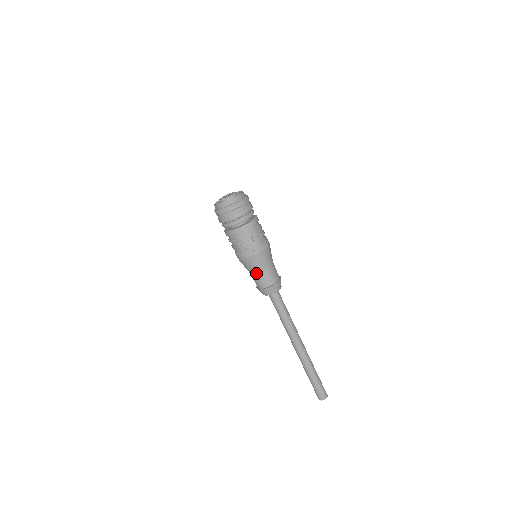
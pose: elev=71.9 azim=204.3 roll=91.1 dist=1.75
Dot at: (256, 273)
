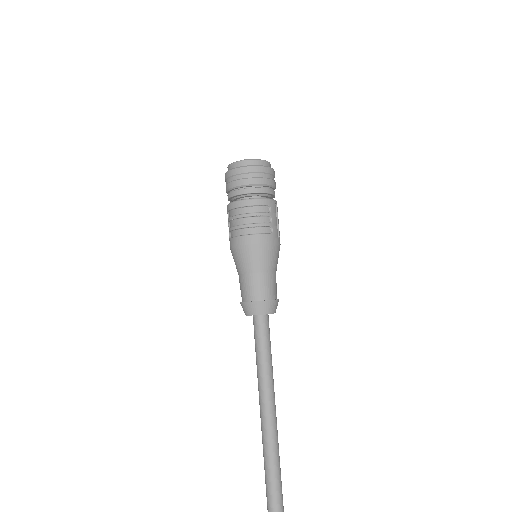
Dot at: (267, 273)
